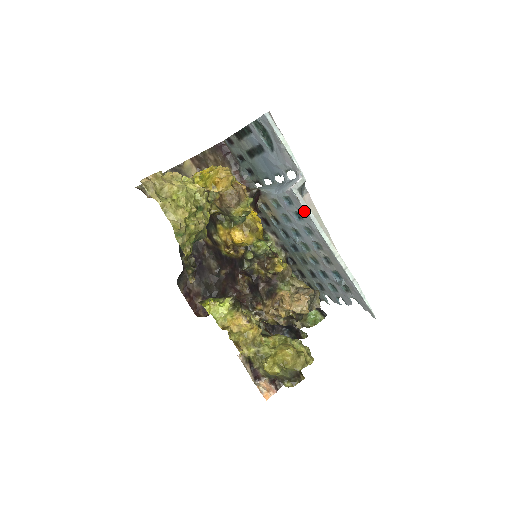
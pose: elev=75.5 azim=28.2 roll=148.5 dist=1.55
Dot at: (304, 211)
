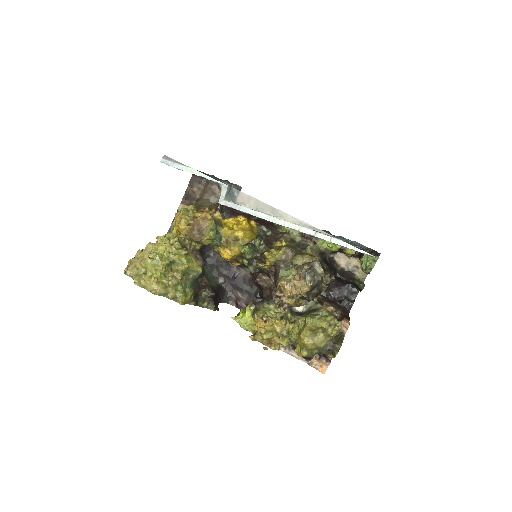
Dot at: occluded
